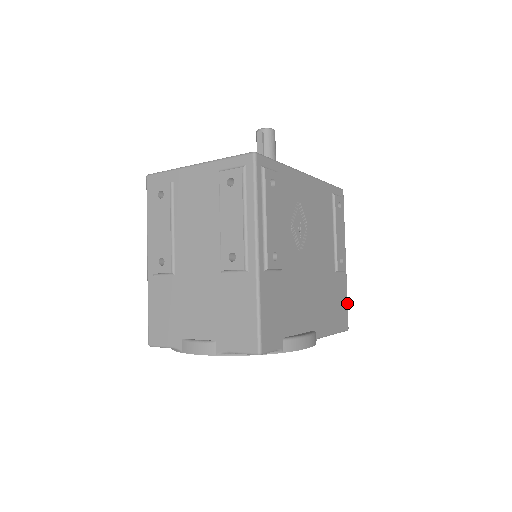
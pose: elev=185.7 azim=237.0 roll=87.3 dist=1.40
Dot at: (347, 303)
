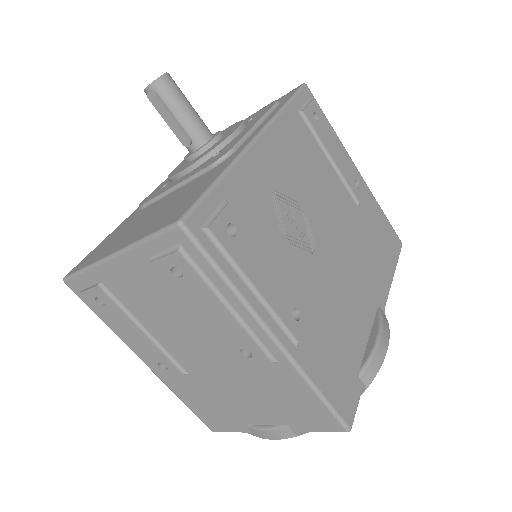
Dot at: (386, 218)
